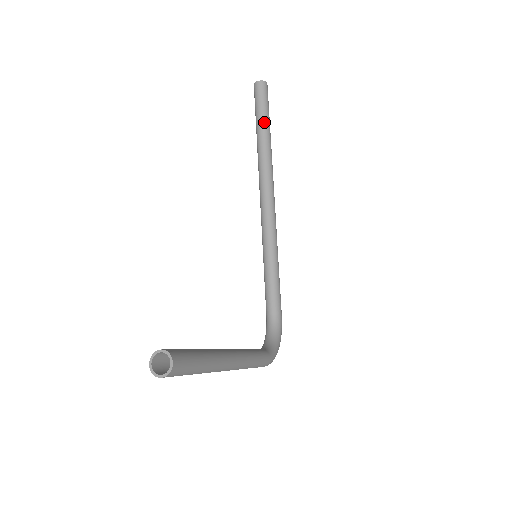
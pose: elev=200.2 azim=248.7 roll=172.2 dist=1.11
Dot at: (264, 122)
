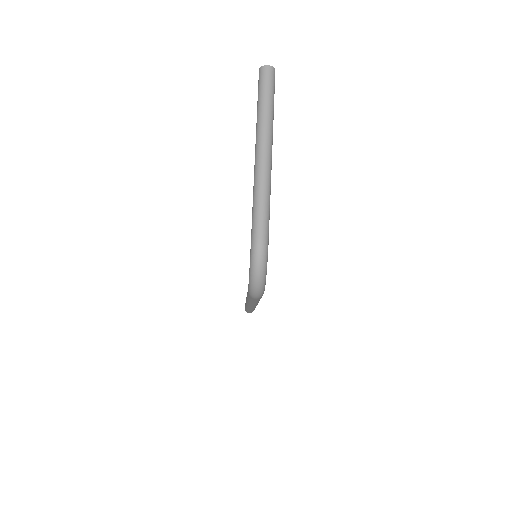
Dot at: occluded
